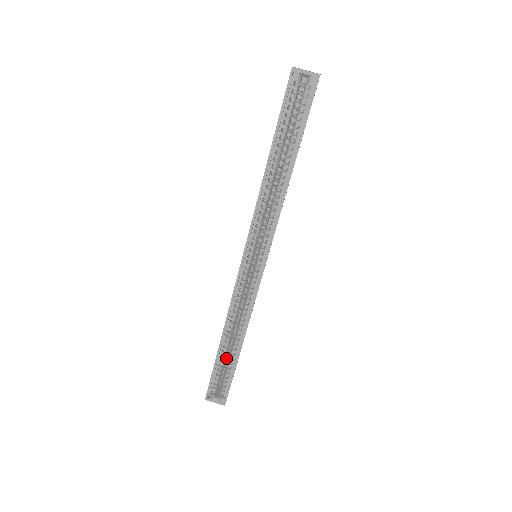
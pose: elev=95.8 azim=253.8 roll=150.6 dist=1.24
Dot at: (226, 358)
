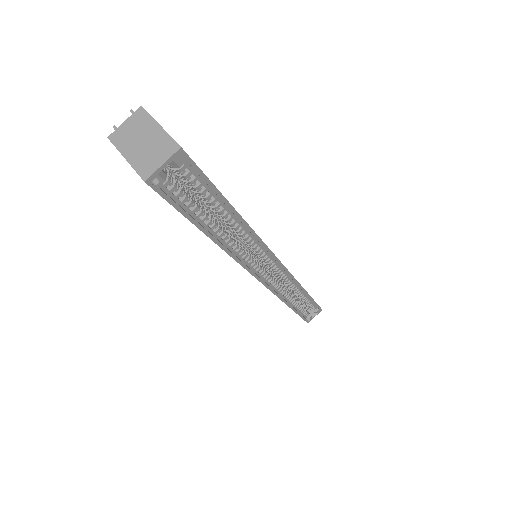
Dot at: (298, 301)
